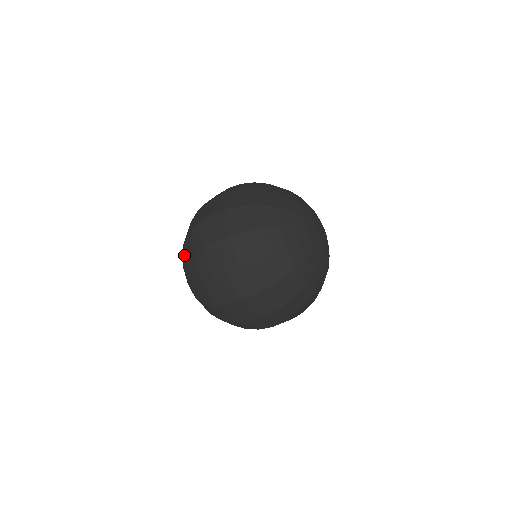
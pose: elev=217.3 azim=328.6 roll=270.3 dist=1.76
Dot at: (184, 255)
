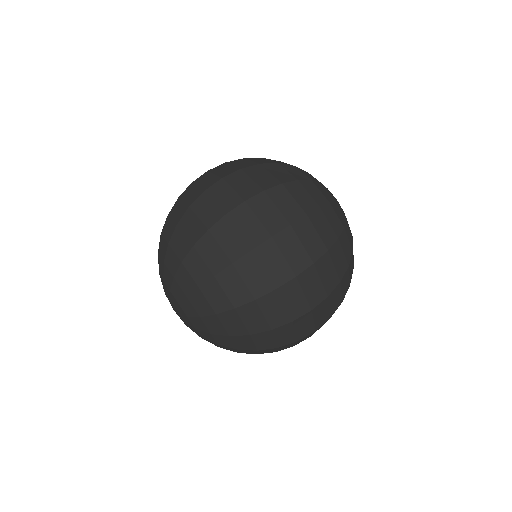
Dot at: occluded
